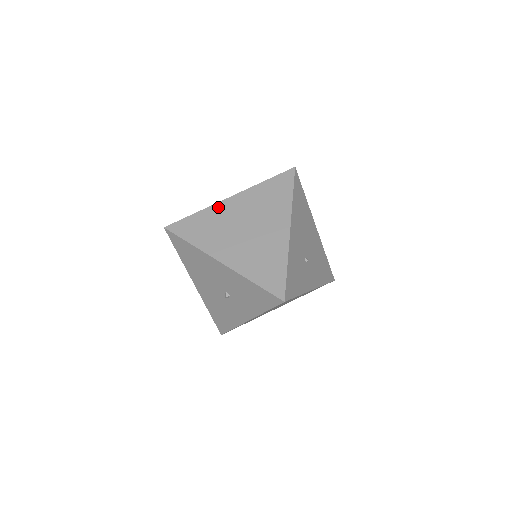
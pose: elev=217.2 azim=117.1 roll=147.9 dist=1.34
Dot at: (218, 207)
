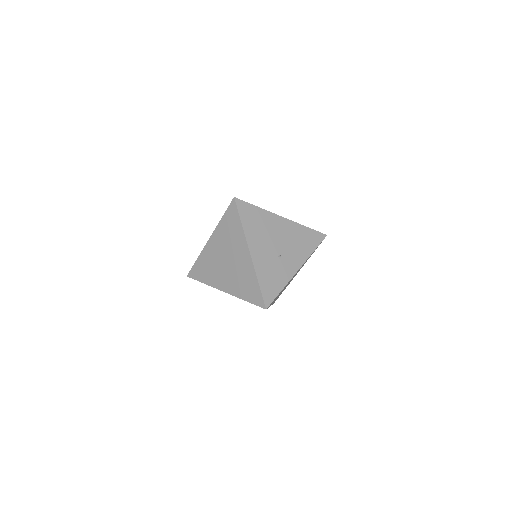
Dot at: (206, 250)
